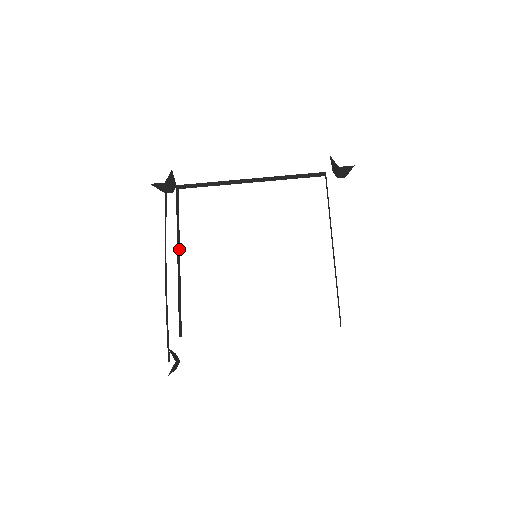
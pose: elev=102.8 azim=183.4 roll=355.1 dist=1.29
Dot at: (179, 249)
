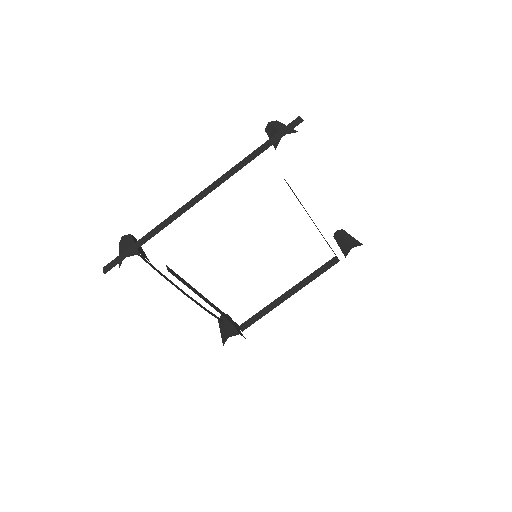
Dot at: occluded
